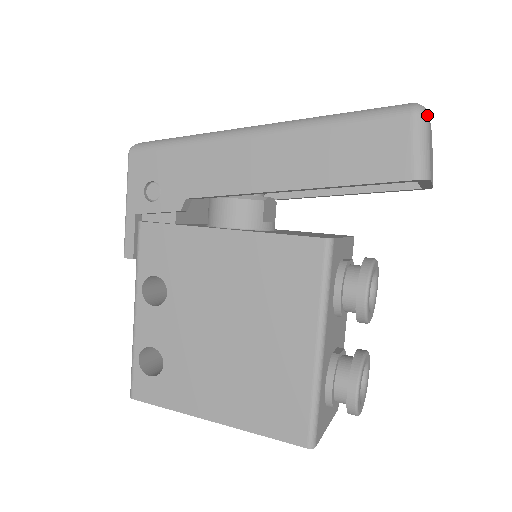
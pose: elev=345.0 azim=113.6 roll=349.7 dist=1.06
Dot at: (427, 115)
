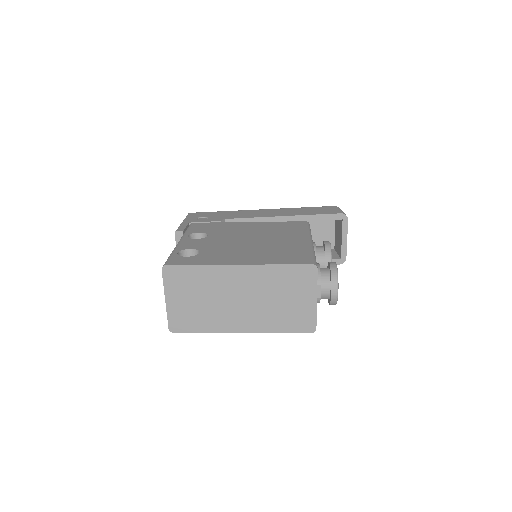
Dot at: occluded
